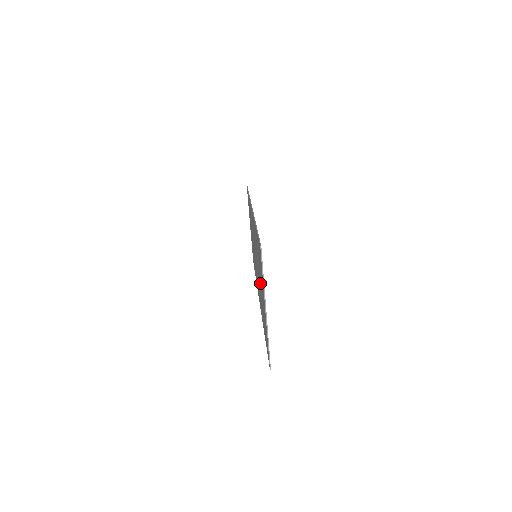
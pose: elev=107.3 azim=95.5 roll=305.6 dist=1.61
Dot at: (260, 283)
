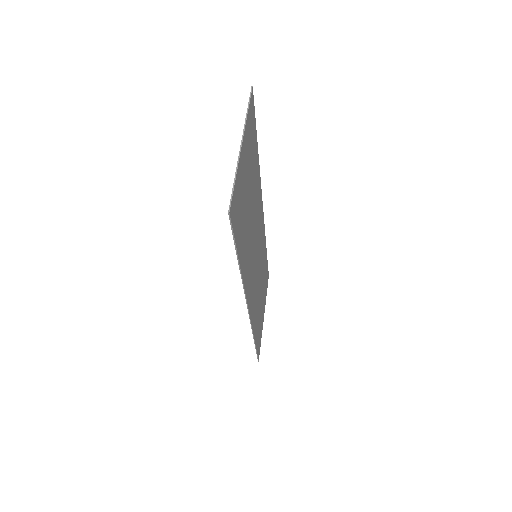
Dot at: (248, 200)
